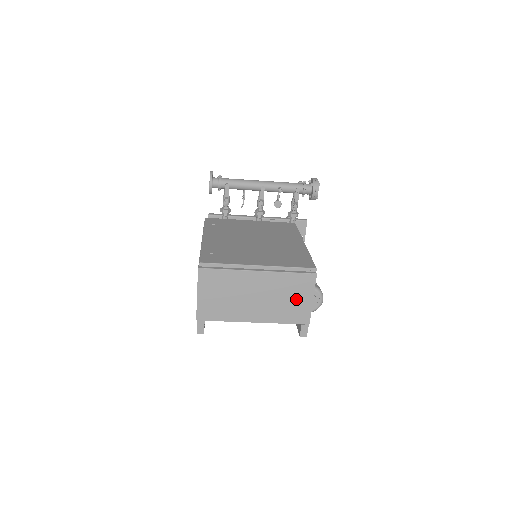
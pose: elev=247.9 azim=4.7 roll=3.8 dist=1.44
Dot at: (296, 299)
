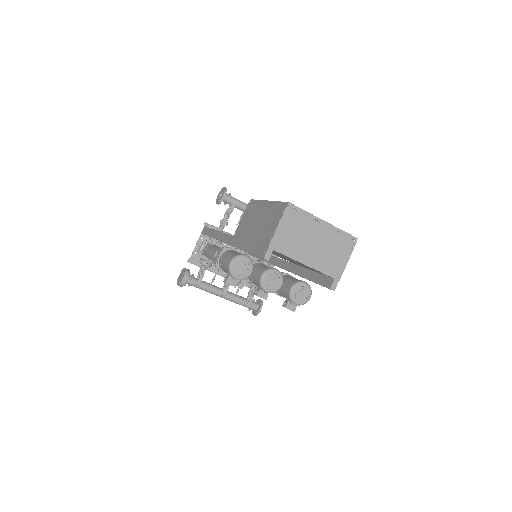
Dot at: (338, 257)
